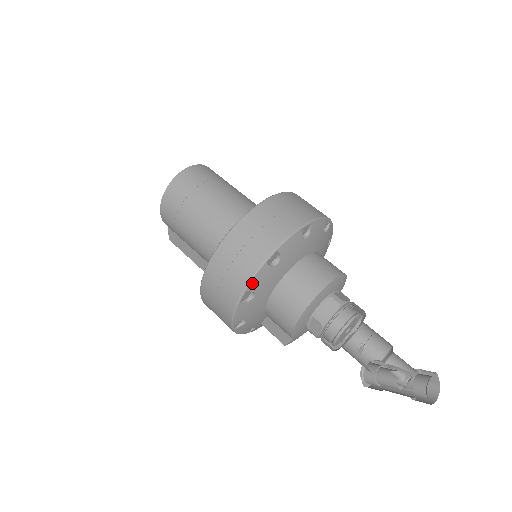
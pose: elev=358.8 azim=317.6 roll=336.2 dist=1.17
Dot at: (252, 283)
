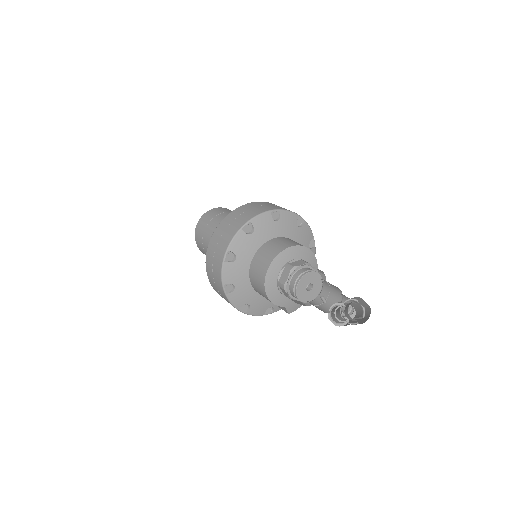
Dot at: (224, 278)
